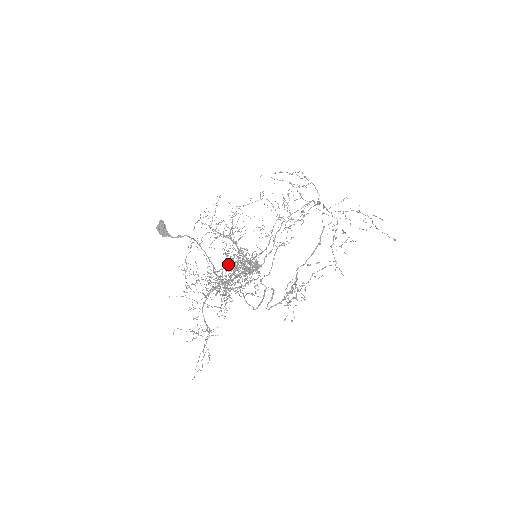
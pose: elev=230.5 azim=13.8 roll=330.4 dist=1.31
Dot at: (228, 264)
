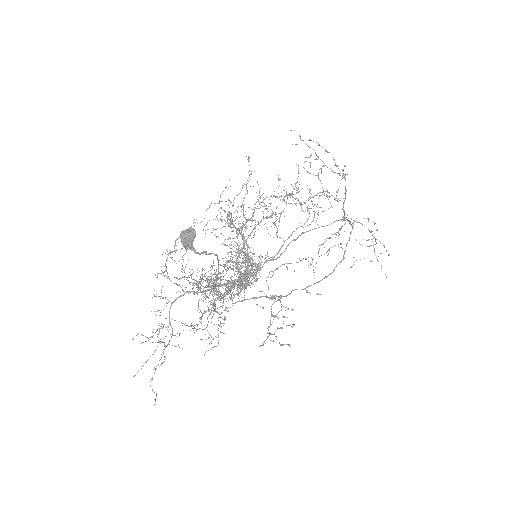
Dot at: occluded
